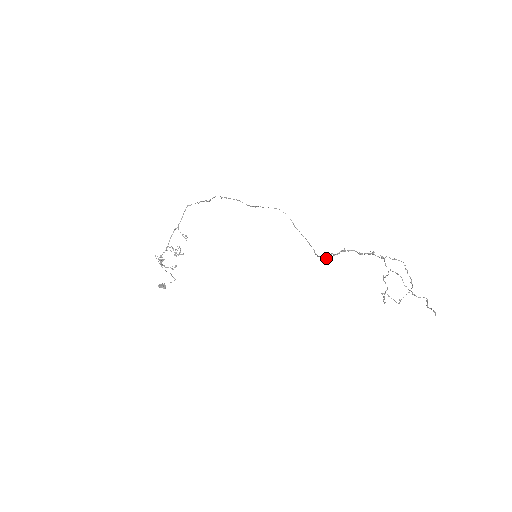
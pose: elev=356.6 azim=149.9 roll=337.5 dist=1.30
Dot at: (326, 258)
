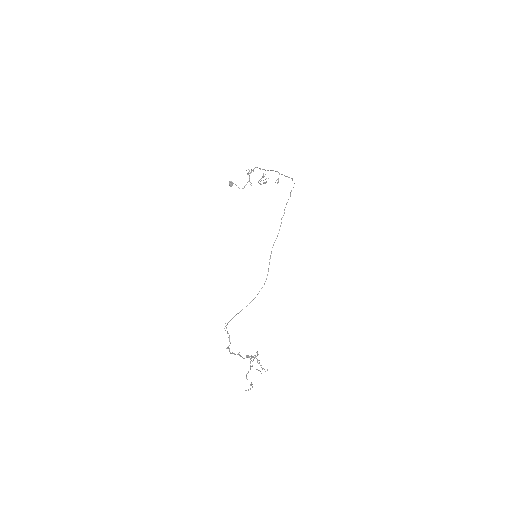
Dot at: occluded
